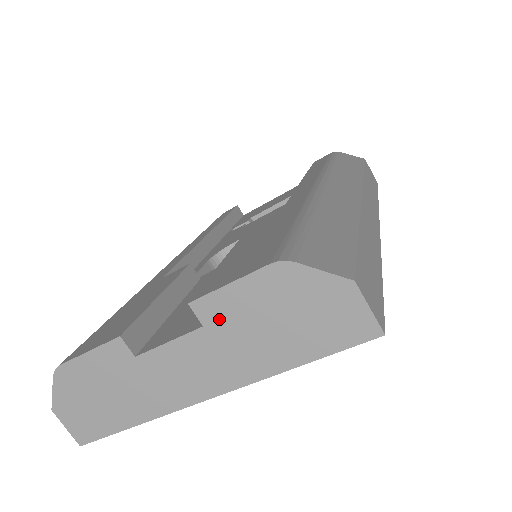
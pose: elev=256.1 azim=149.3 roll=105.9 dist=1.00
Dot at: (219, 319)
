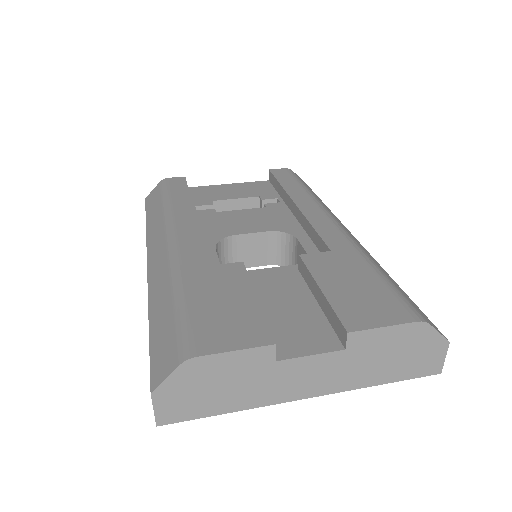
Dot at: (360, 347)
